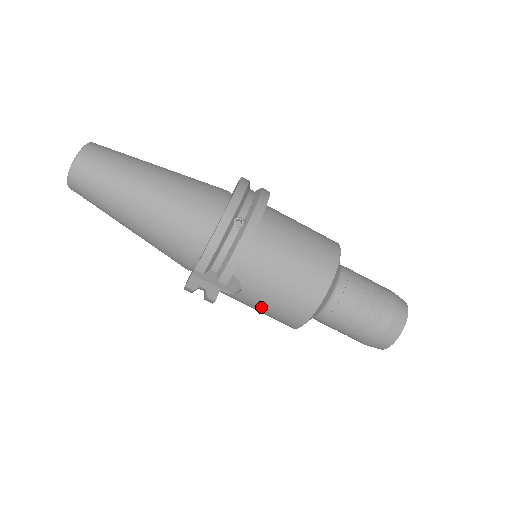
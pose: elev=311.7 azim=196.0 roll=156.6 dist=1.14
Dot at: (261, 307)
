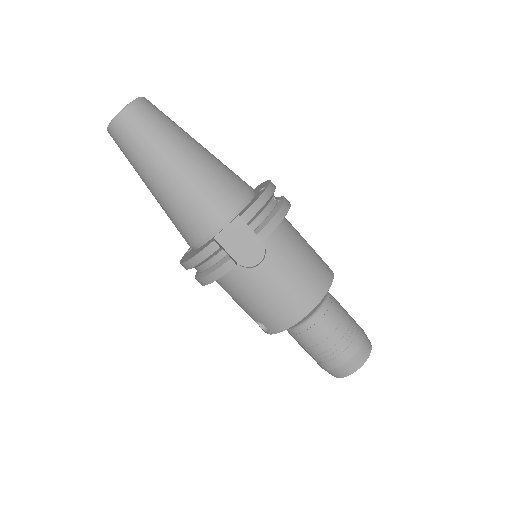
Dot at: (272, 288)
